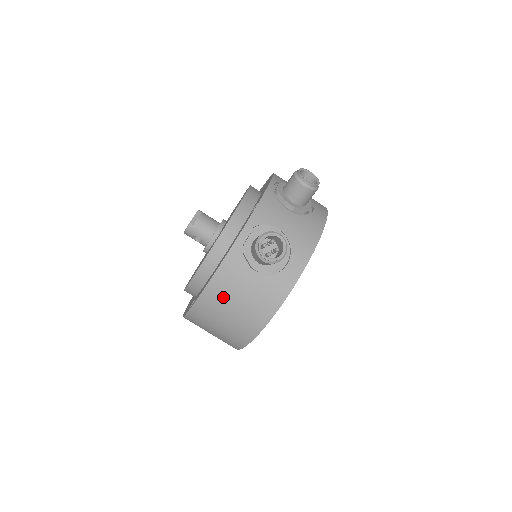
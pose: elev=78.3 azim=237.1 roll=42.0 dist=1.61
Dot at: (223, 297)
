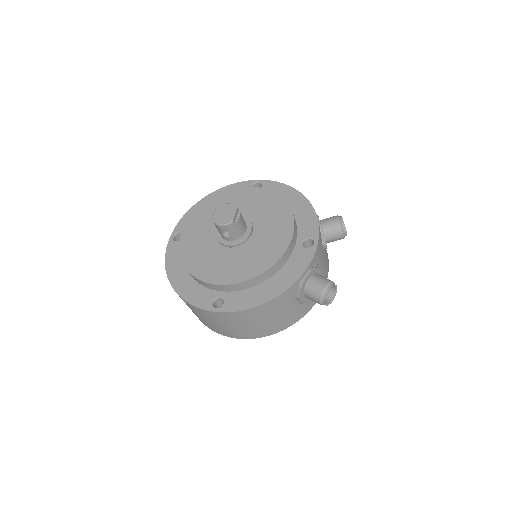
Dot at: (265, 314)
